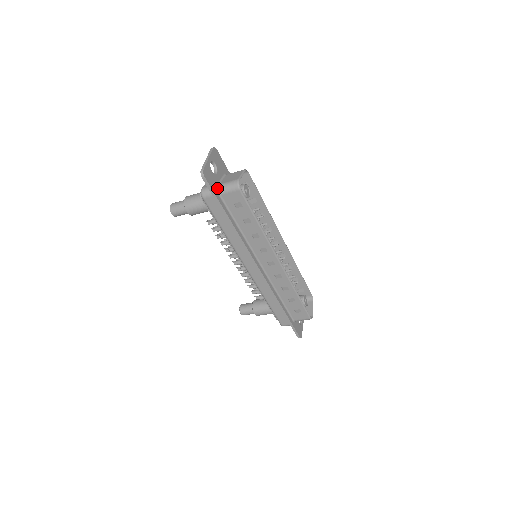
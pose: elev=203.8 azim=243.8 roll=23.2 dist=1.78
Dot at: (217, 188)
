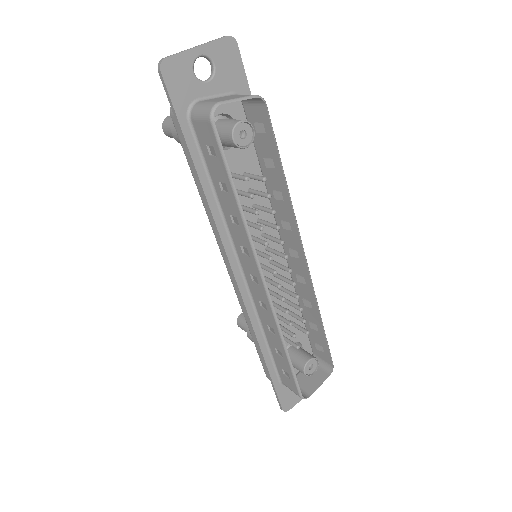
Dot at: (190, 105)
